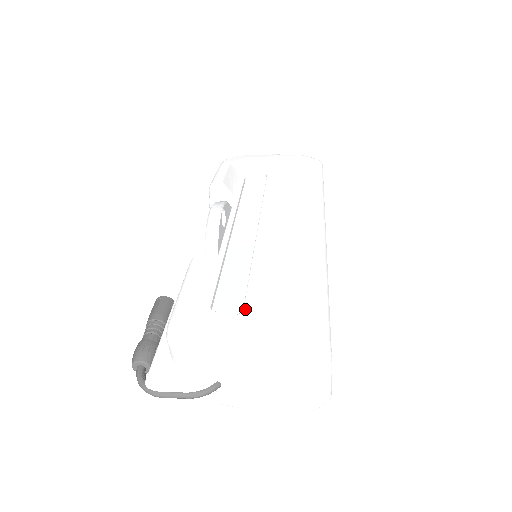
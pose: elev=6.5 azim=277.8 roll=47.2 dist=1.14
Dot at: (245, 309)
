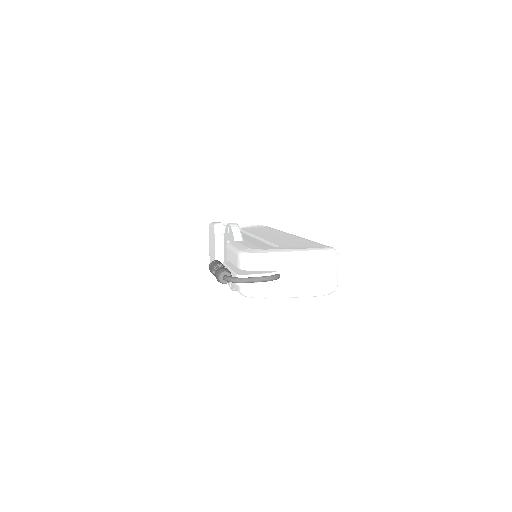
Dot at: (280, 246)
